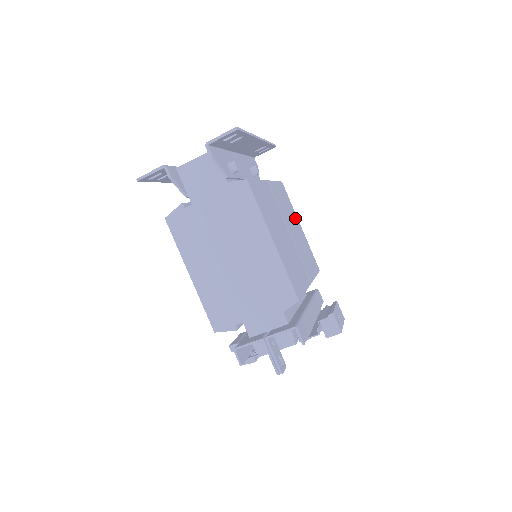
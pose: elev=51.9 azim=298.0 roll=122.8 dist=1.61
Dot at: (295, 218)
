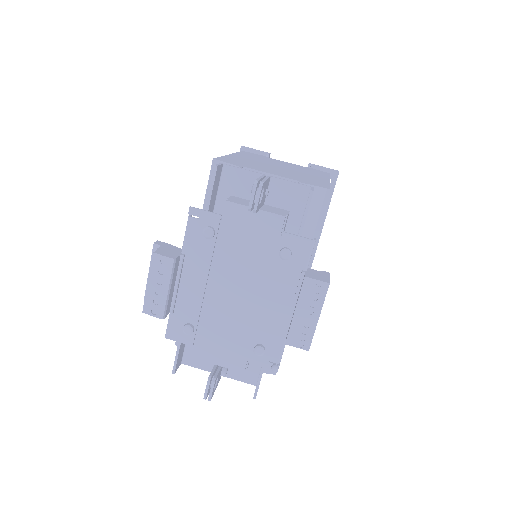
Dot at: occluded
